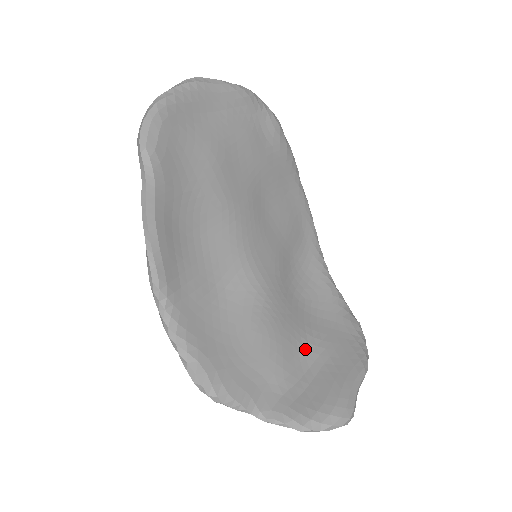
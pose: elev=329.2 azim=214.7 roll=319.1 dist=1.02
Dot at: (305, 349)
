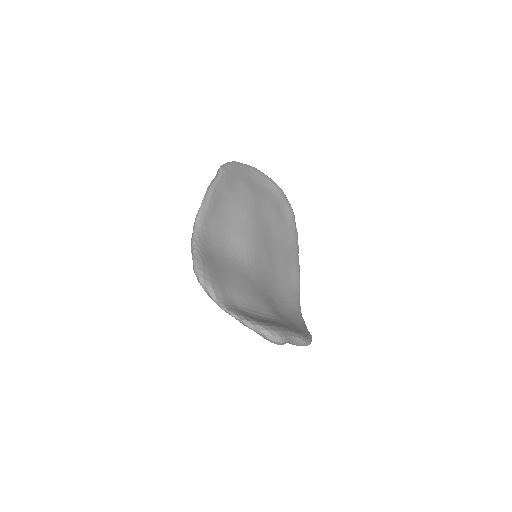
Dot at: (266, 311)
